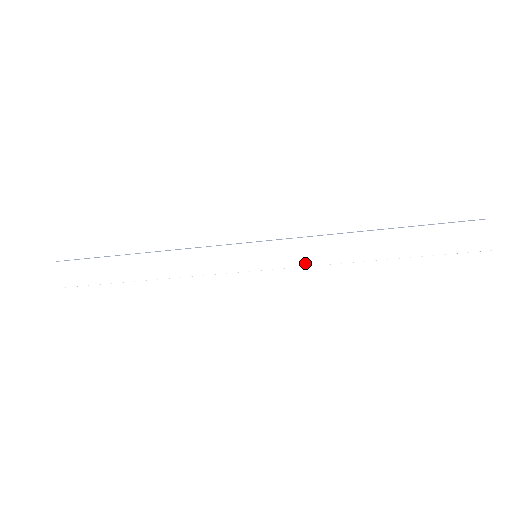
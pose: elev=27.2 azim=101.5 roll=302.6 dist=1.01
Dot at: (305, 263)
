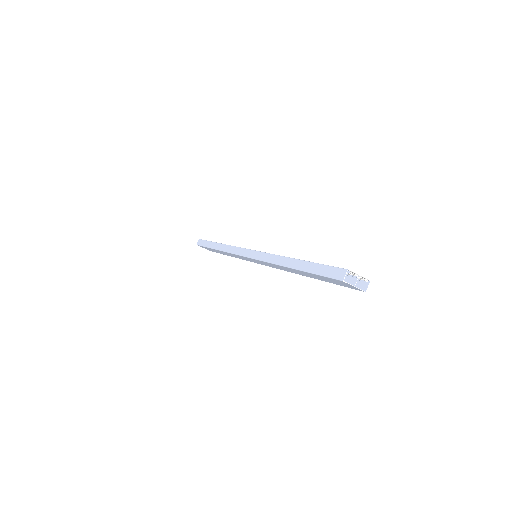
Dot at: (277, 268)
